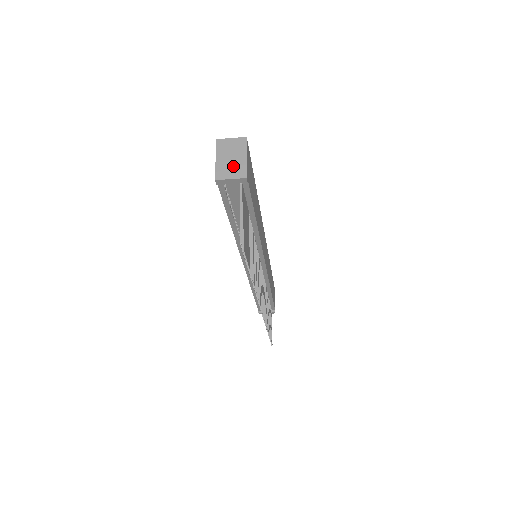
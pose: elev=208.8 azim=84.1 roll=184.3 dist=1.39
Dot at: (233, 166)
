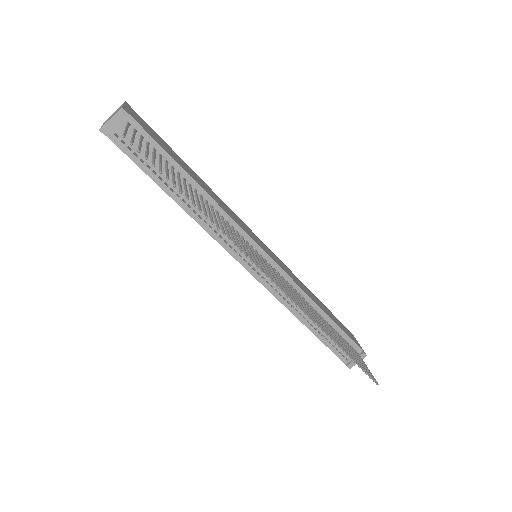
Dot at: occluded
